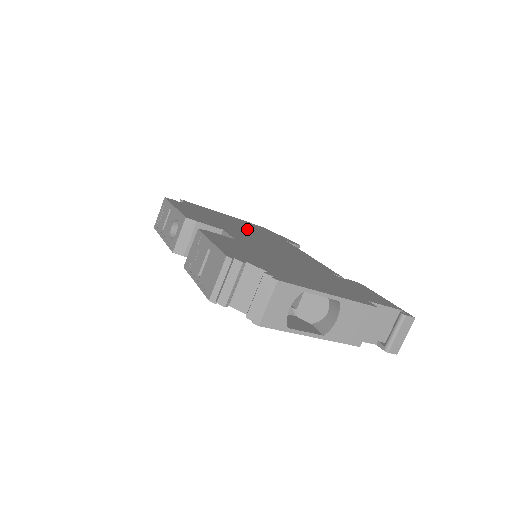
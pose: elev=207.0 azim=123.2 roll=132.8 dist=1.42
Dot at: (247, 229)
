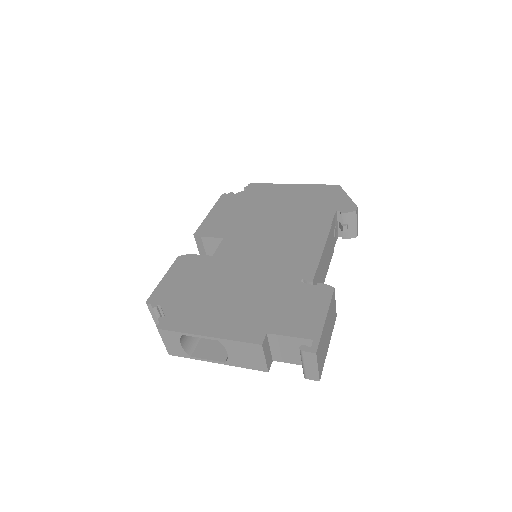
Dot at: (281, 213)
